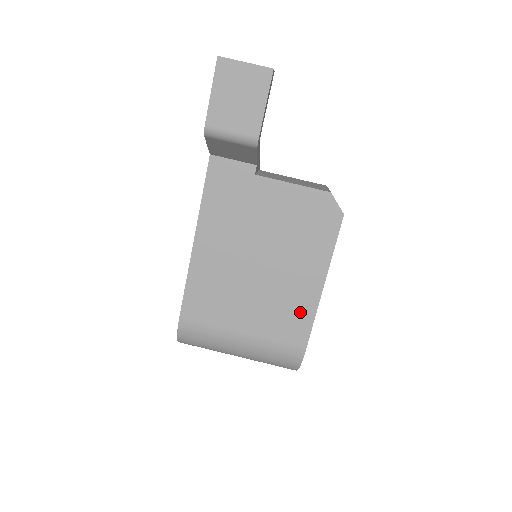
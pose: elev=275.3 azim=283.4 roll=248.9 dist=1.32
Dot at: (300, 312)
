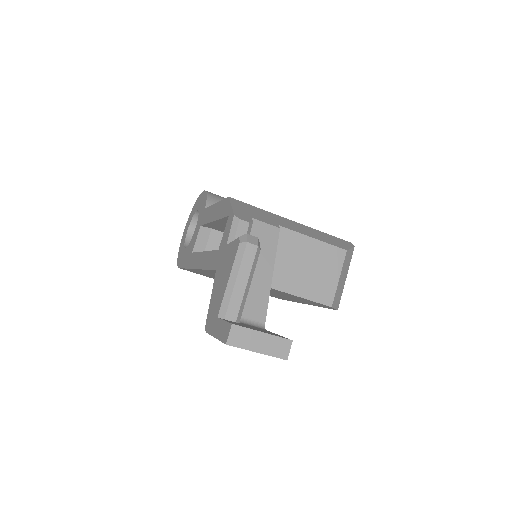
Dot at: occluded
